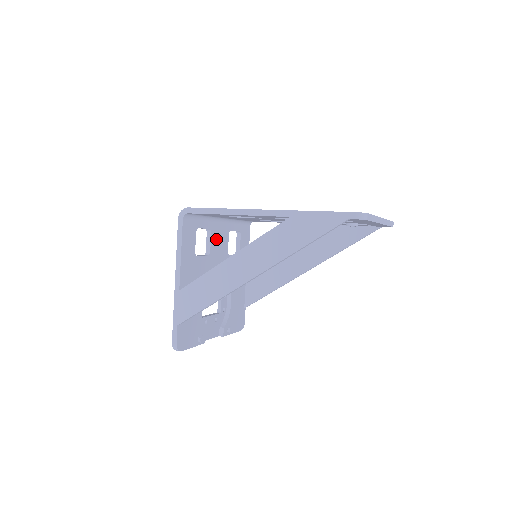
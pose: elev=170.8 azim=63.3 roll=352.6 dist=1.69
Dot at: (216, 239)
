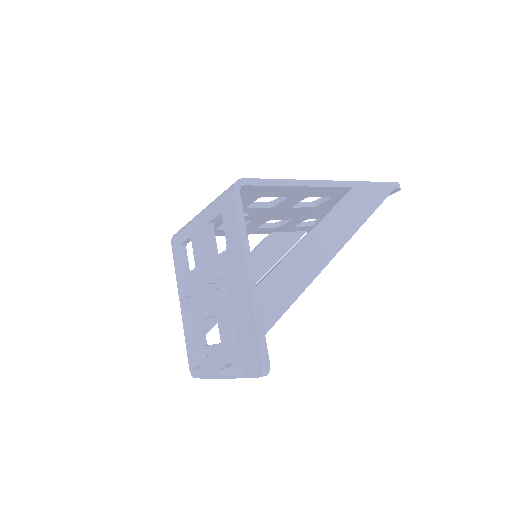
Dot at: occluded
